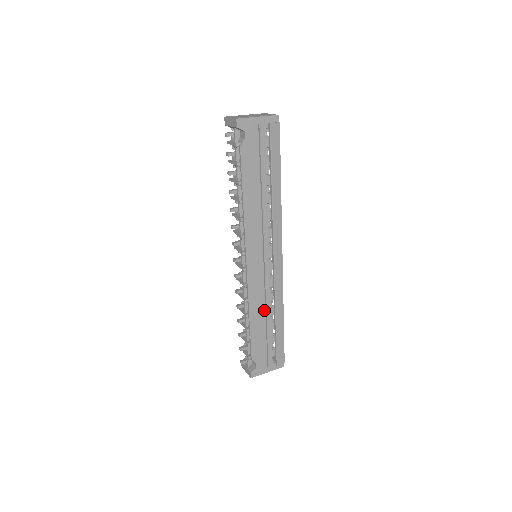
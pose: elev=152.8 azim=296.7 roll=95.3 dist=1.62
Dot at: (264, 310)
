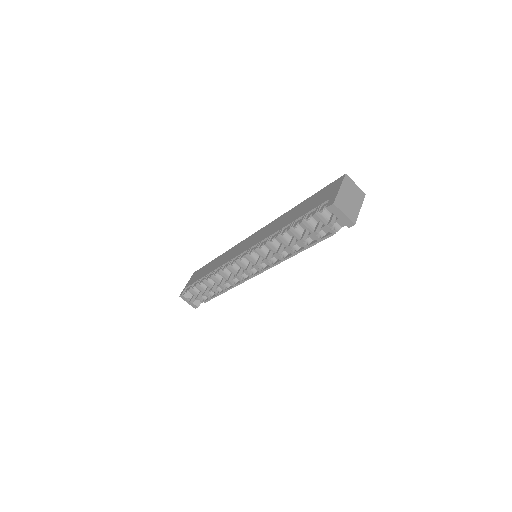
Dot at: occluded
